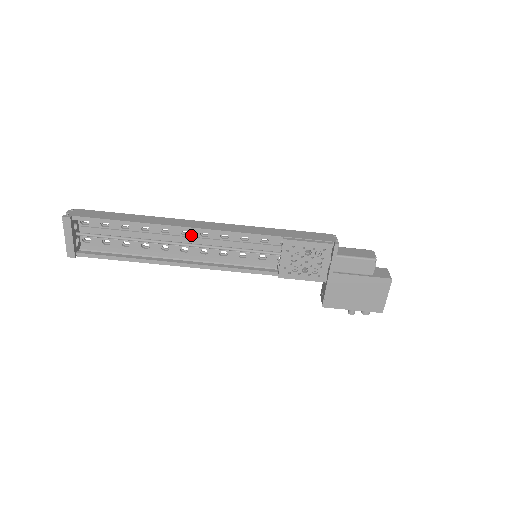
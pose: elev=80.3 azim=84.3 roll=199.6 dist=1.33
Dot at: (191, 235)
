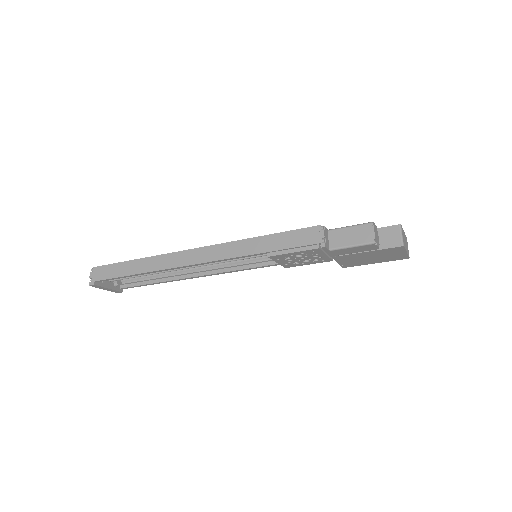
Dot at: occluded
